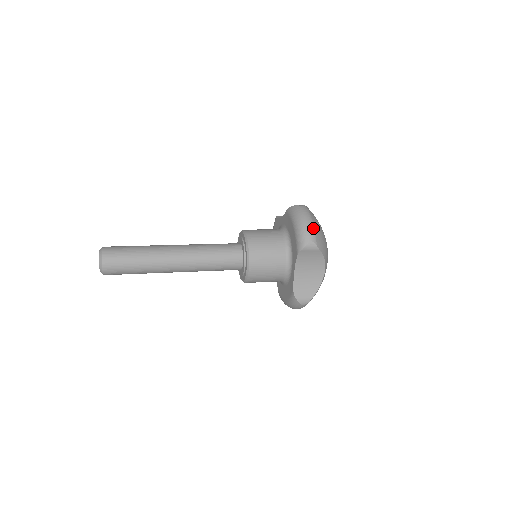
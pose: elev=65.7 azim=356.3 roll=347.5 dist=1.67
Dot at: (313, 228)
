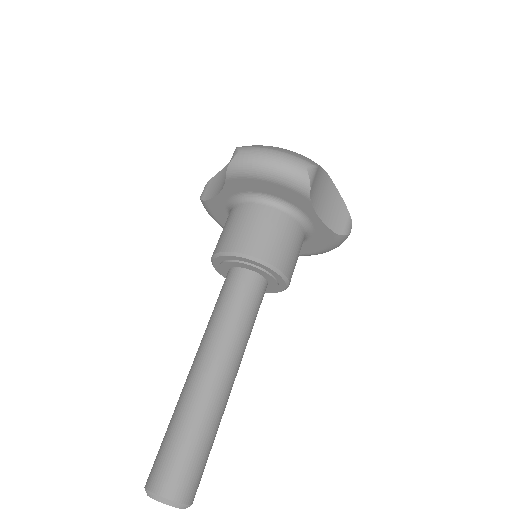
Dot at: (288, 155)
